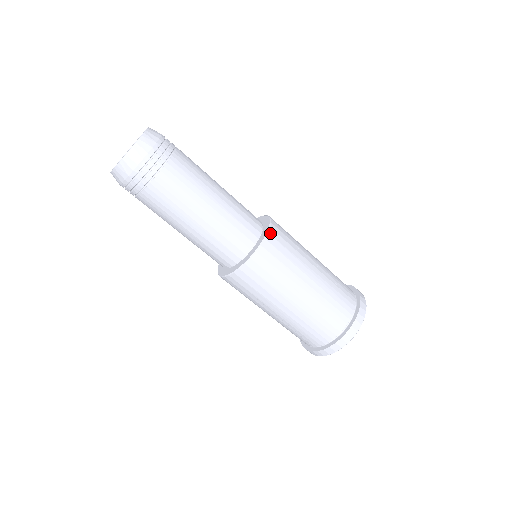
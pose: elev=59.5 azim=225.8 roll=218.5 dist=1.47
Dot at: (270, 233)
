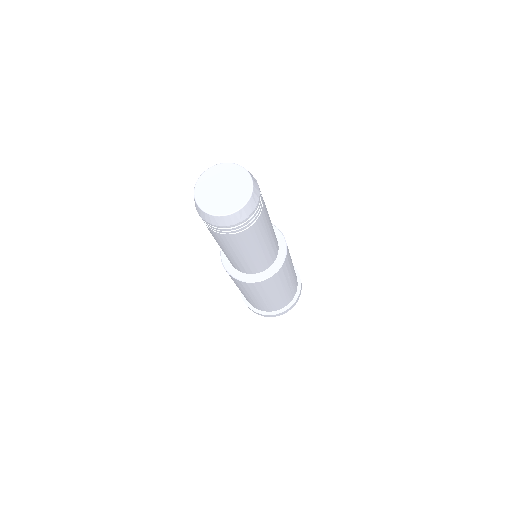
Dot at: occluded
